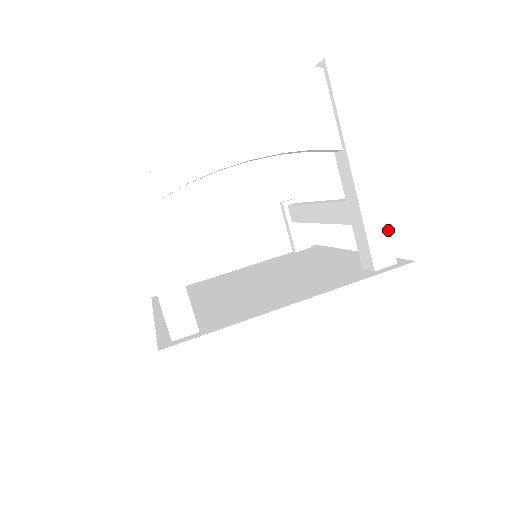
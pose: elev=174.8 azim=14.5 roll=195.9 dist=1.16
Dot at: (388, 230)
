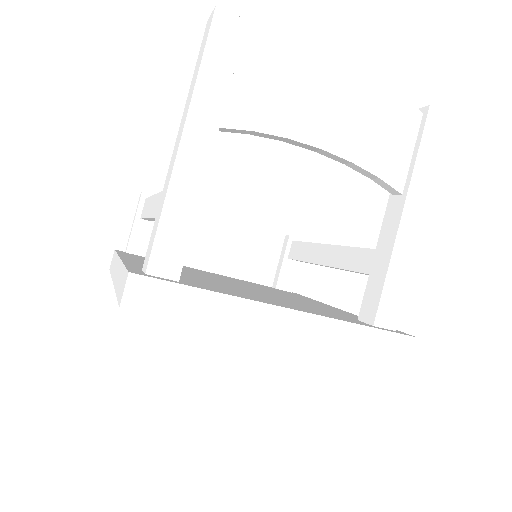
Dot at: (404, 293)
